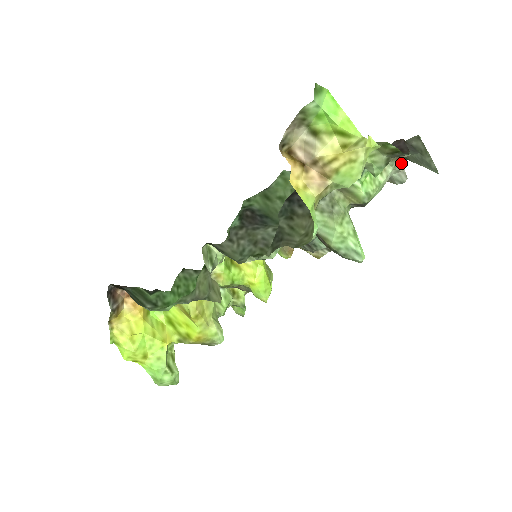
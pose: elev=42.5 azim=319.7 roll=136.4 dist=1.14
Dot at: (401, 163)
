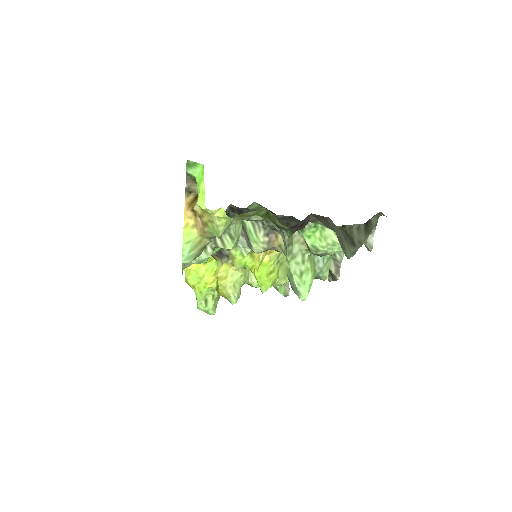
Dot at: occluded
